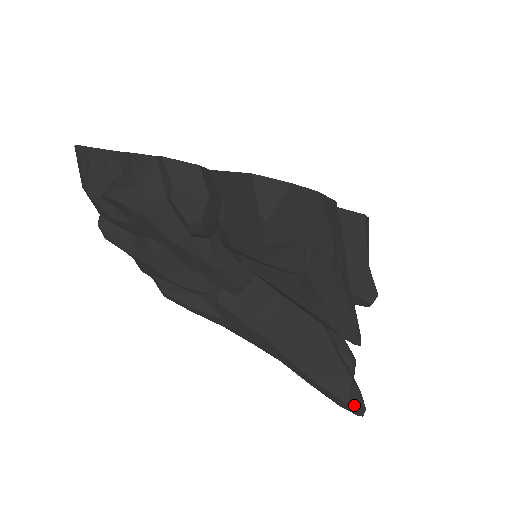
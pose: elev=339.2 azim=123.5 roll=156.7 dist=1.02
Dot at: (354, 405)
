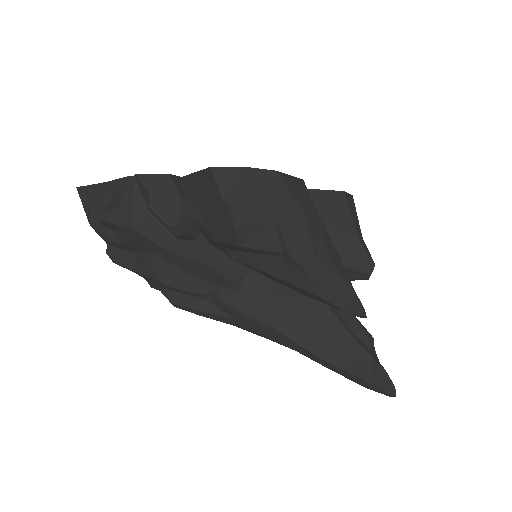
Dot at: (379, 383)
